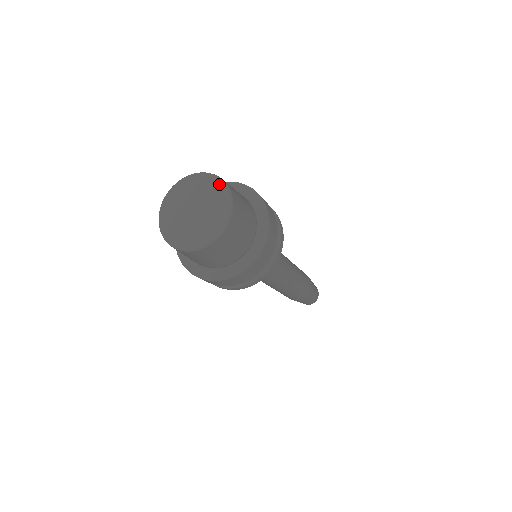
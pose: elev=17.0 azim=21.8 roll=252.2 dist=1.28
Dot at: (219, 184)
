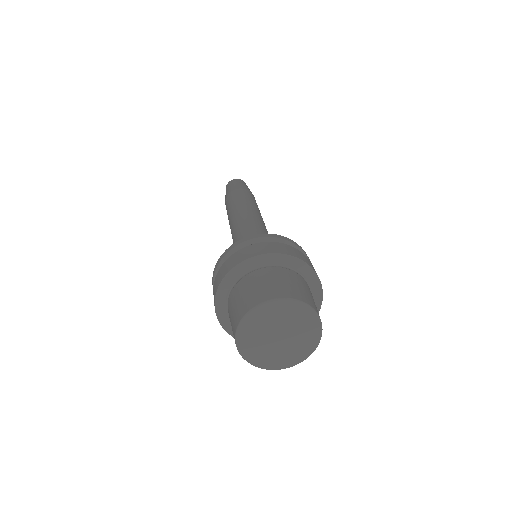
Dot at: (276, 305)
